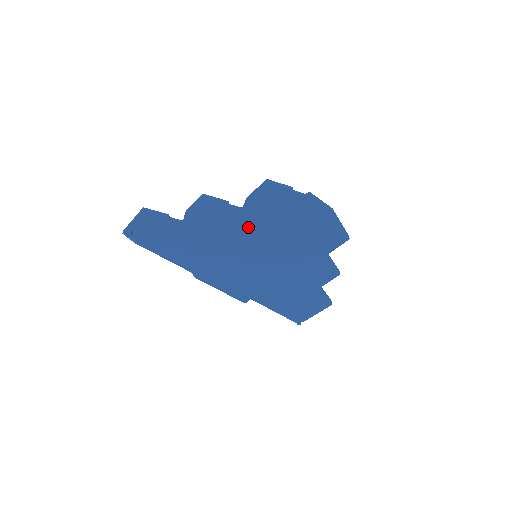
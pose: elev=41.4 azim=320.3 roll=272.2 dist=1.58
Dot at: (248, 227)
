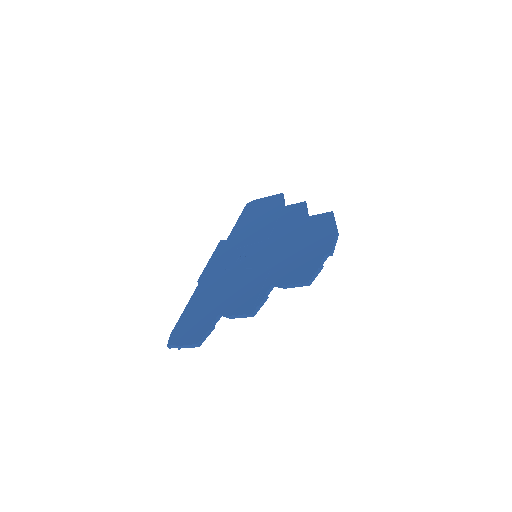
Dot at: occluded
